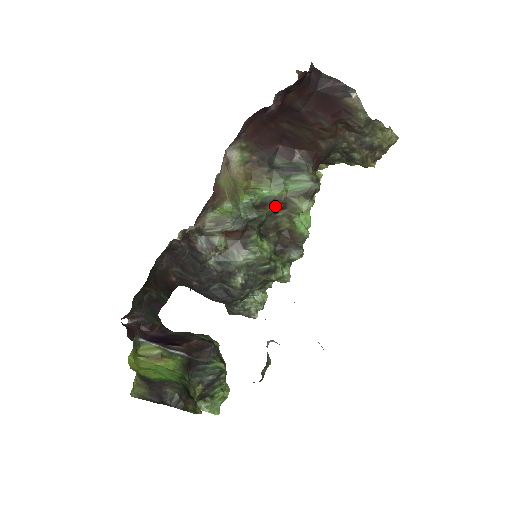
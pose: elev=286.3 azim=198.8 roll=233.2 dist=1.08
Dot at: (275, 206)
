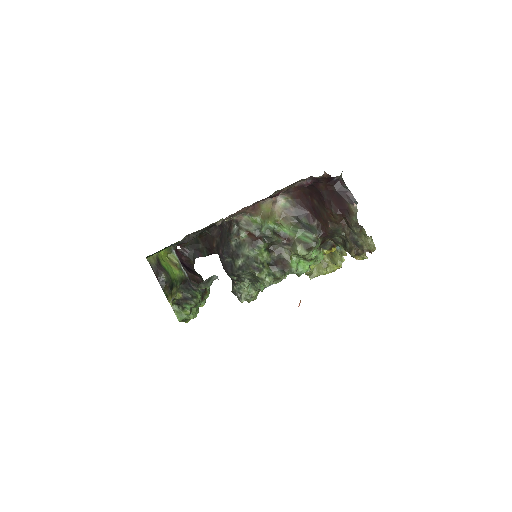
Dot at: (286, 241)
